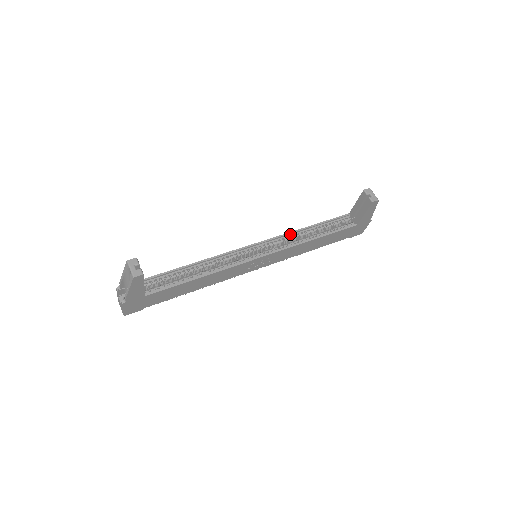
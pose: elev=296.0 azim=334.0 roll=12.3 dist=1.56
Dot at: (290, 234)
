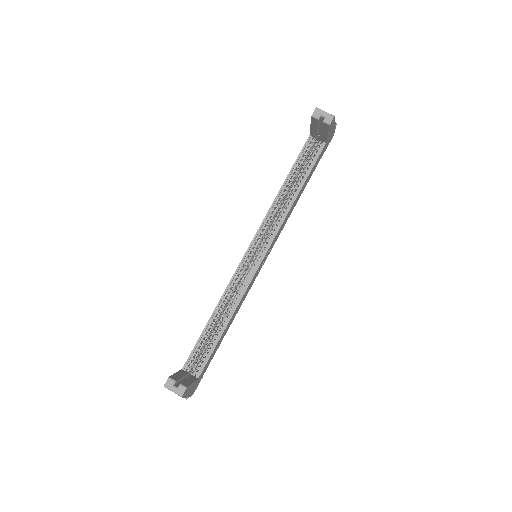
Dot at: (270, 210)
